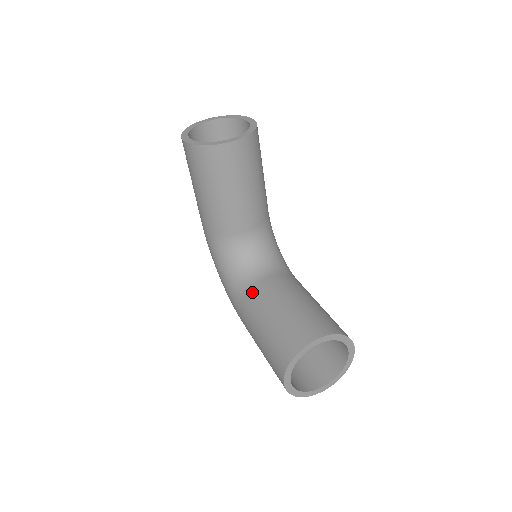
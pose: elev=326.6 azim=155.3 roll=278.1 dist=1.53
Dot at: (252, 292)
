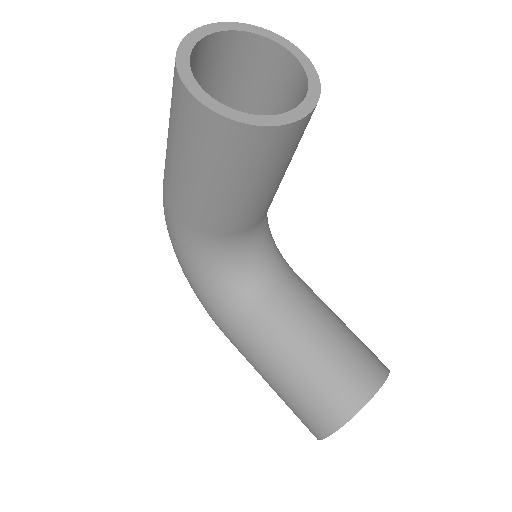
Dot at: (259, 314)
